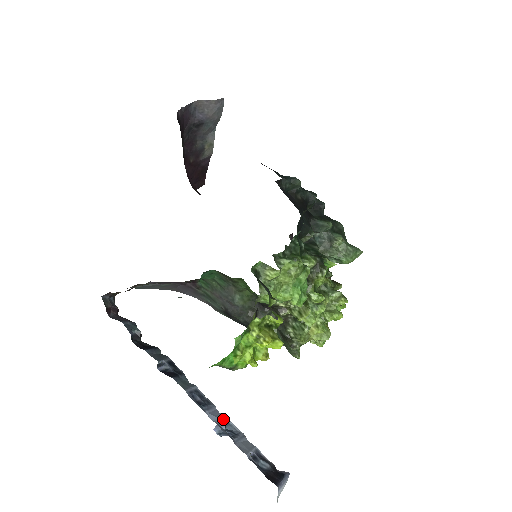
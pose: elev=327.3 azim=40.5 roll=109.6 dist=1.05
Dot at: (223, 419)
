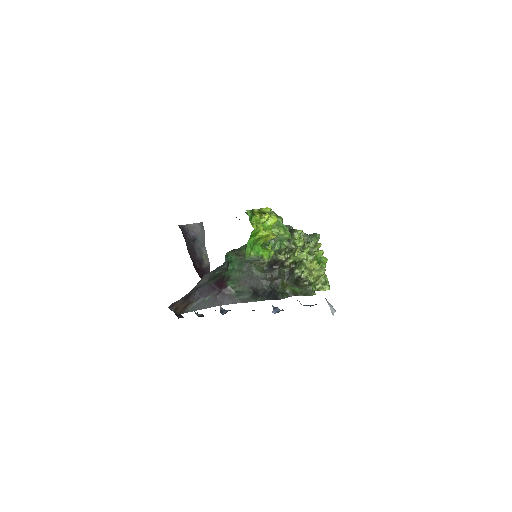
Dot at: occluded
